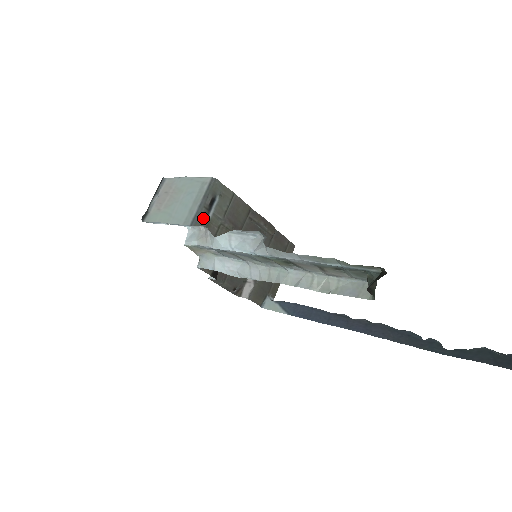
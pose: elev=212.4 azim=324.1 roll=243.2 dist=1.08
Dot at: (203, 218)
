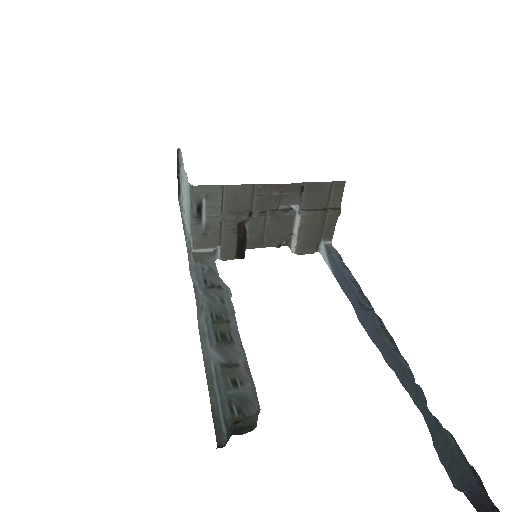
Dot at: (197, 227)
